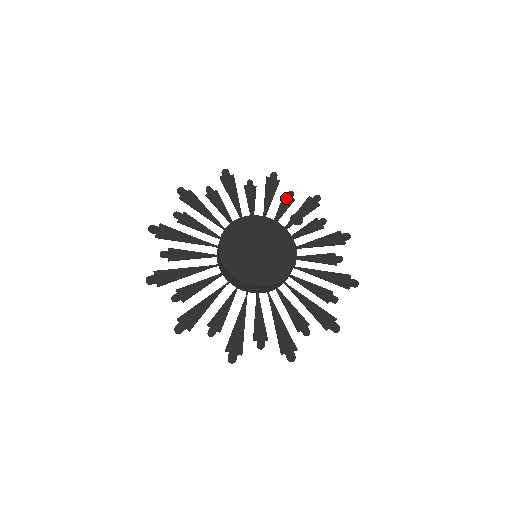
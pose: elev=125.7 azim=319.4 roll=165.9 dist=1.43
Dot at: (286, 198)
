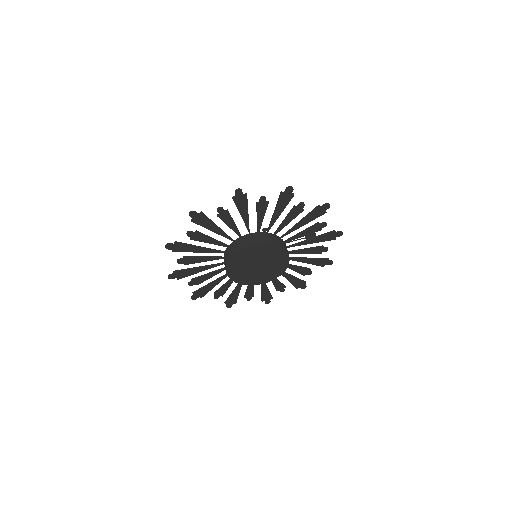
Dot at: (317, 227)
